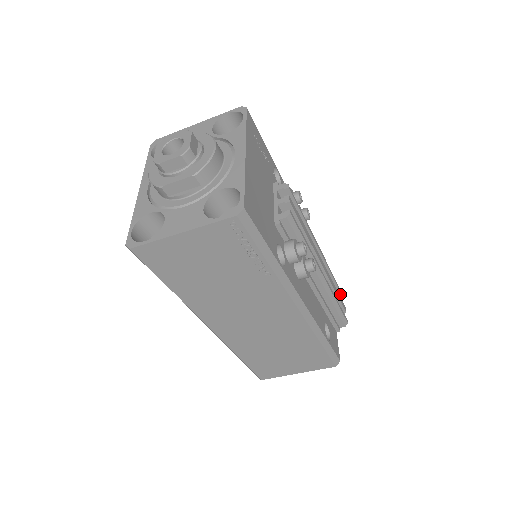
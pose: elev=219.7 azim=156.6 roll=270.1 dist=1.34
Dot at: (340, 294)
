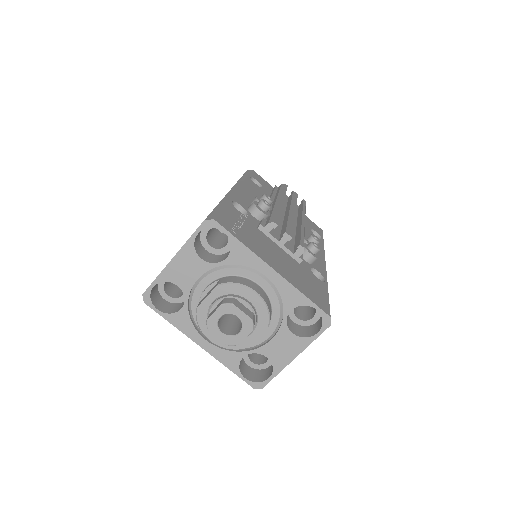
Dot at: occluded
